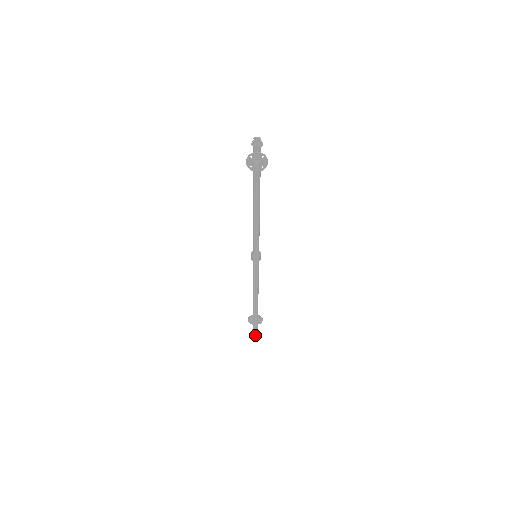
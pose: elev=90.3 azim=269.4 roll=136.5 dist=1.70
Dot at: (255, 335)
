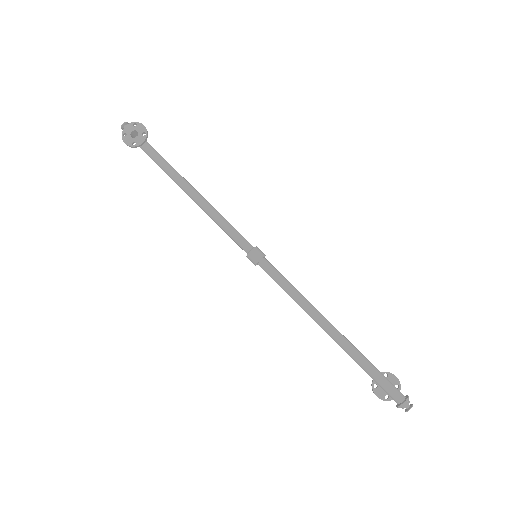
Dot at: (404, 403)
